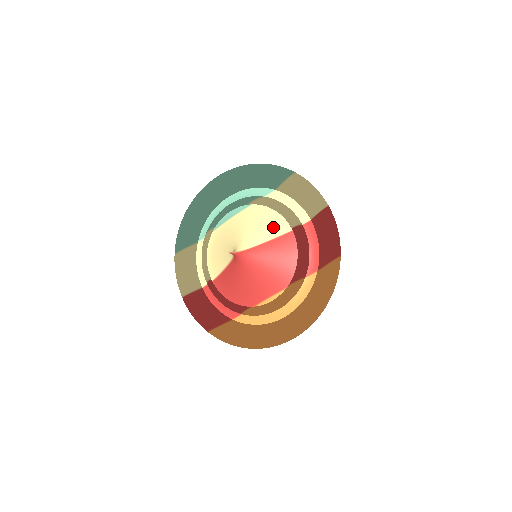
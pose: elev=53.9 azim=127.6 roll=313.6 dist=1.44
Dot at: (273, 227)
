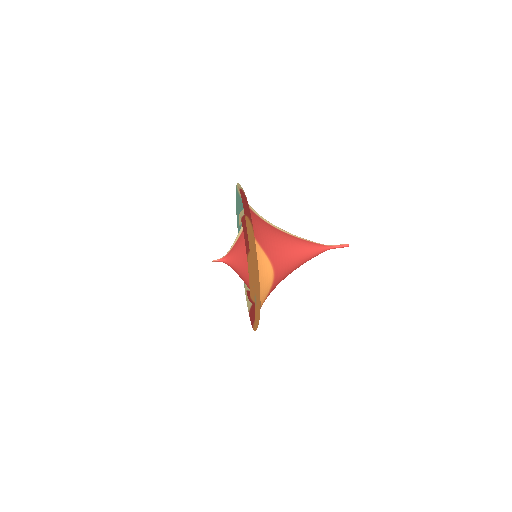
Dot at: (241, 228)
